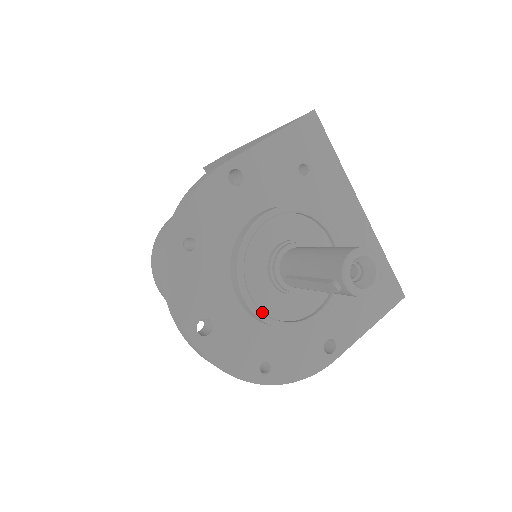
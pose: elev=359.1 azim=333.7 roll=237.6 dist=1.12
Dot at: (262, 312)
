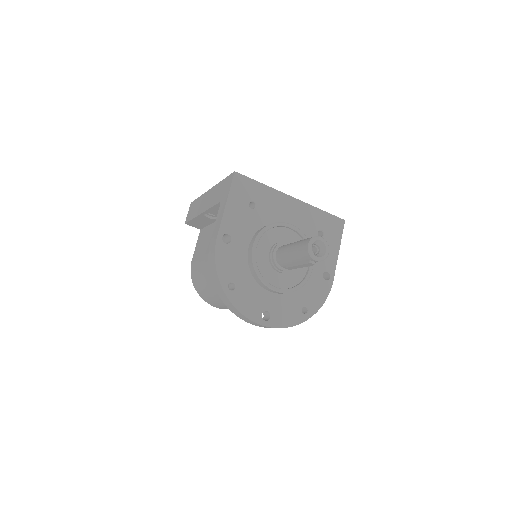
Dot at: (286, 289)
